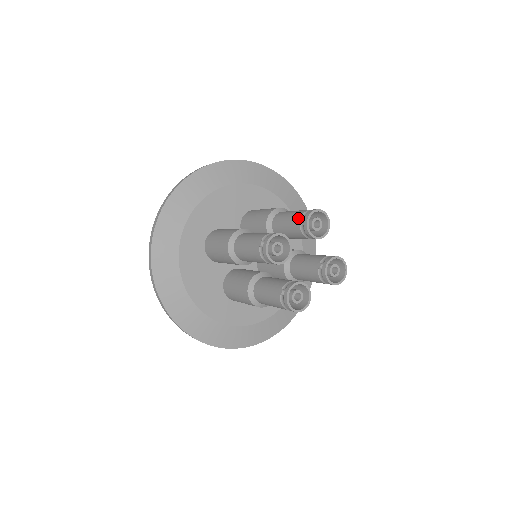
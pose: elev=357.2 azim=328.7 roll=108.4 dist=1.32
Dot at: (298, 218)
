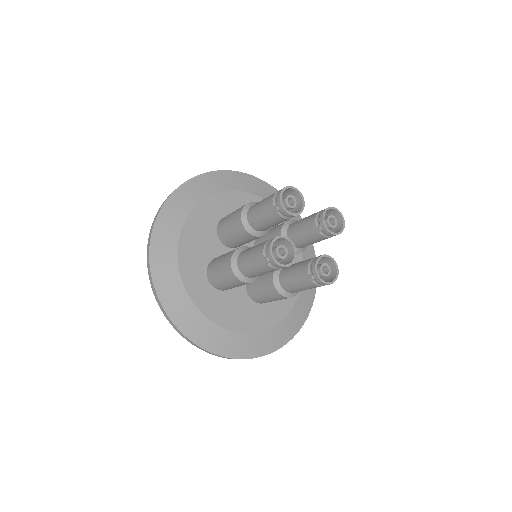
Dot at: (273, 210)
